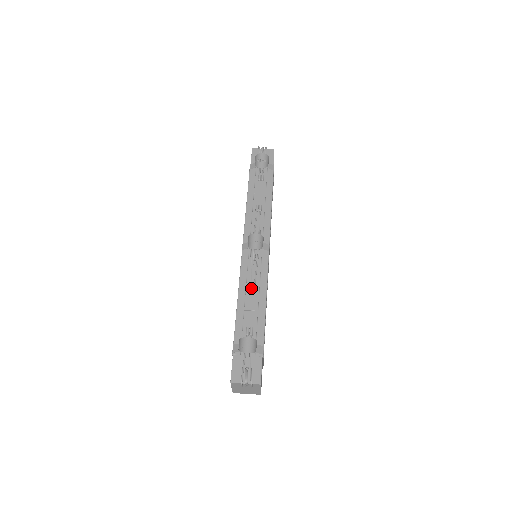
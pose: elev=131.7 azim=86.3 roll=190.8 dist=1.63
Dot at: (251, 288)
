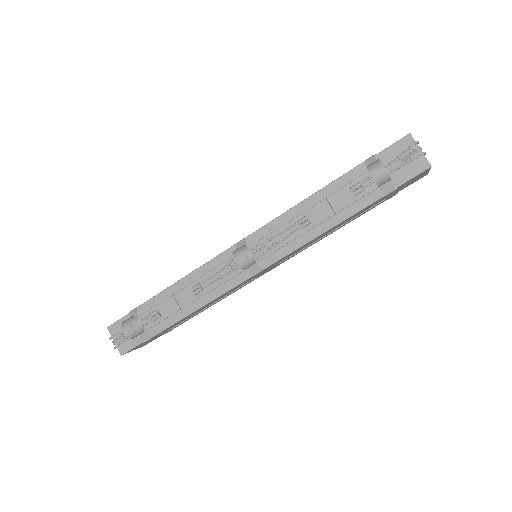
Dot at: (196, 287)
